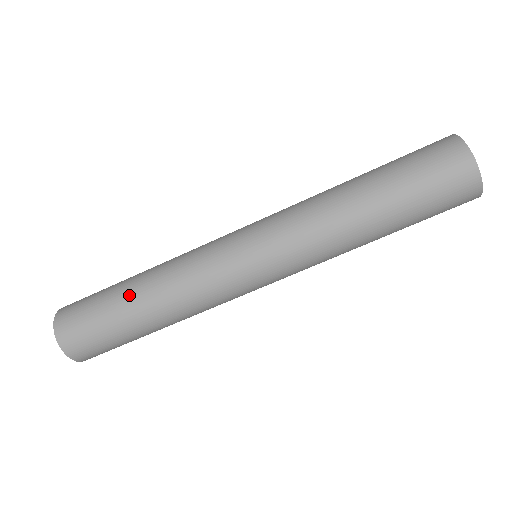
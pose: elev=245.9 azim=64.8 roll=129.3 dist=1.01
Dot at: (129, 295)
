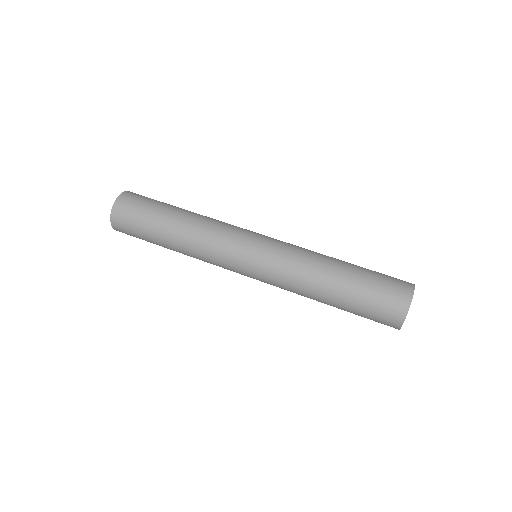
Dot at: occluded
